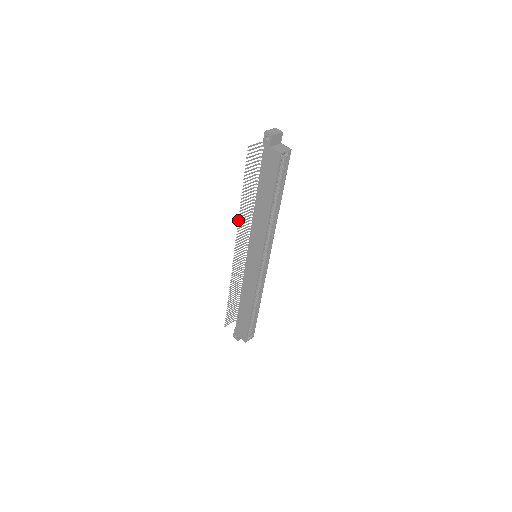
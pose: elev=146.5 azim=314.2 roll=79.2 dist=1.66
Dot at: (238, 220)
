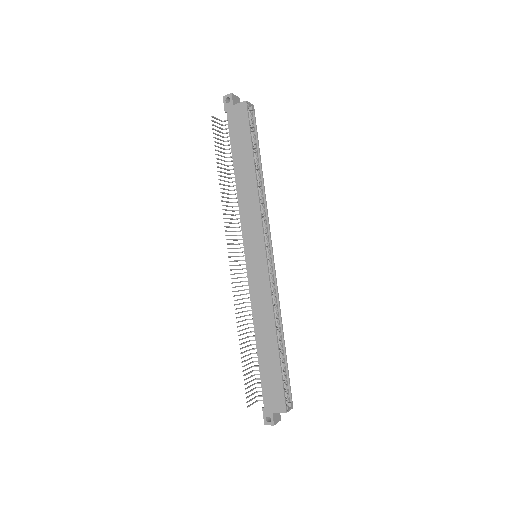
Dot at: (222, 209)
